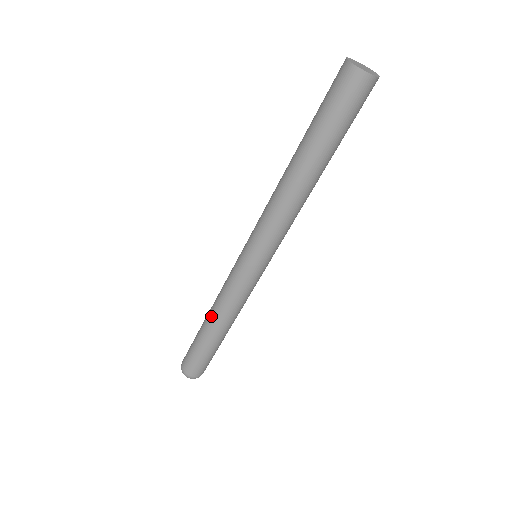
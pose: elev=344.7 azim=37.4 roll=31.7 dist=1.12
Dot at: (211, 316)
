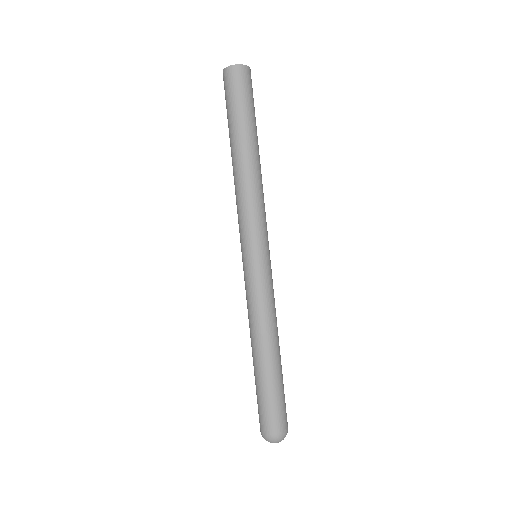
Dot at: occluded
